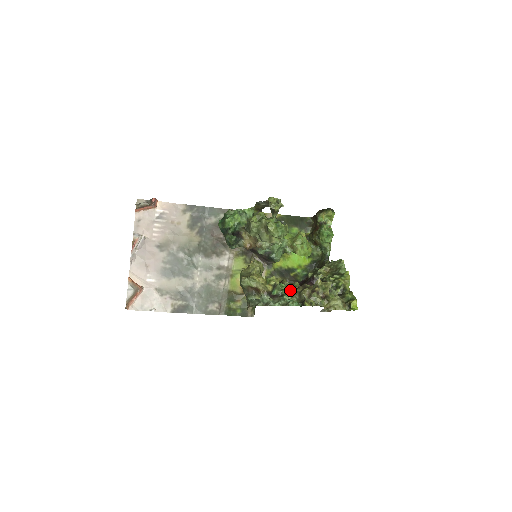
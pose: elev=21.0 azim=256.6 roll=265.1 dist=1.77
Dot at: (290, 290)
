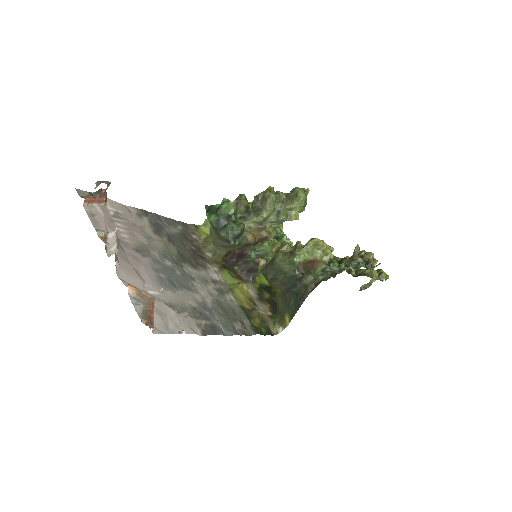
Dot at: occluded
